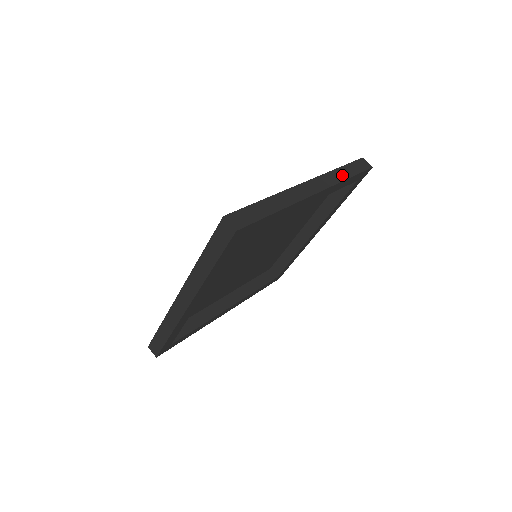
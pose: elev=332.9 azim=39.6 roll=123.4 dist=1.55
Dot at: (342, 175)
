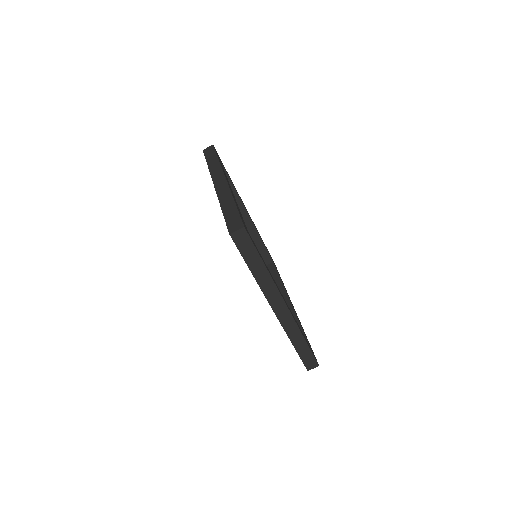
Dot at: (214, 163)
